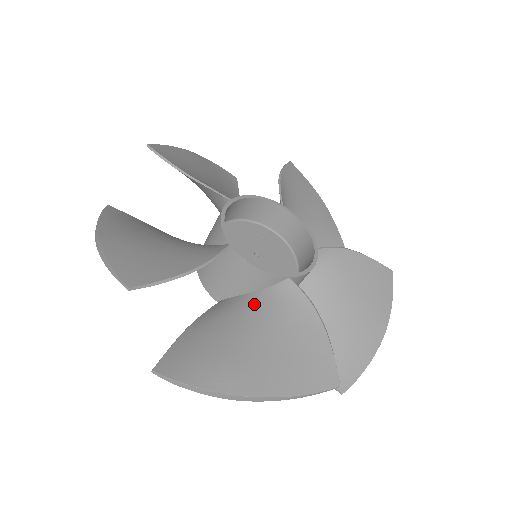
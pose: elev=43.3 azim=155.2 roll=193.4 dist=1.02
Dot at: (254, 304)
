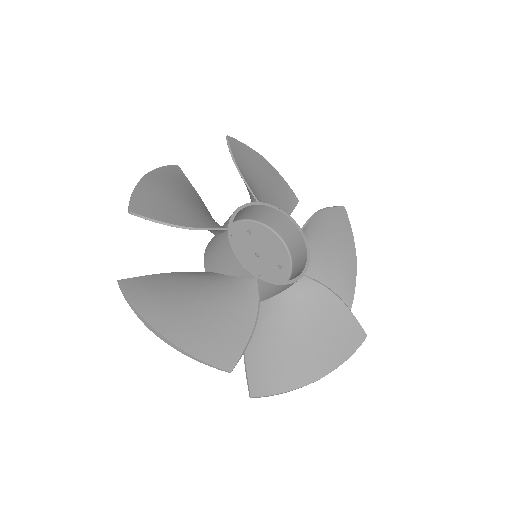
Dot at: (285, 306)
